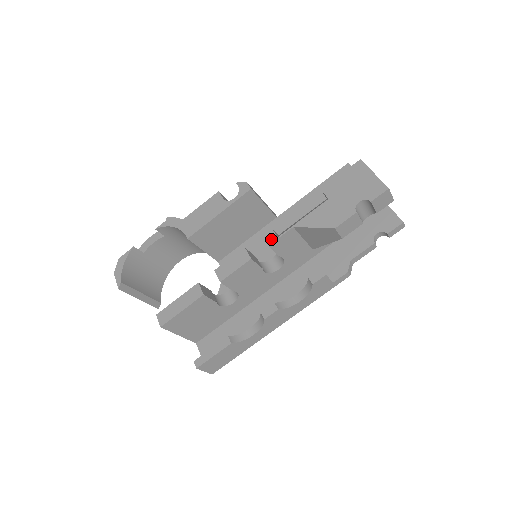
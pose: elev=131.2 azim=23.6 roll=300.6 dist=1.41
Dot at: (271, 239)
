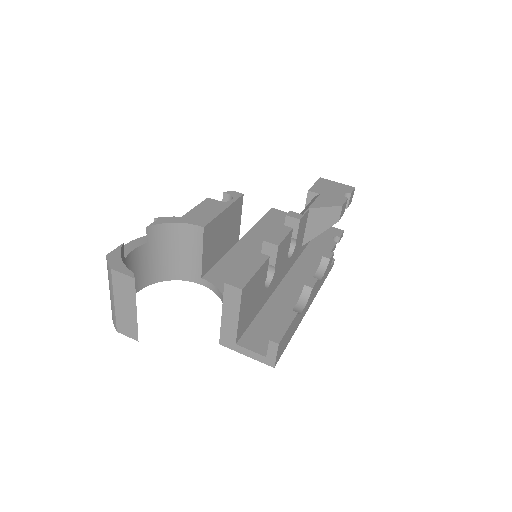
Dot at: (298, 216)
